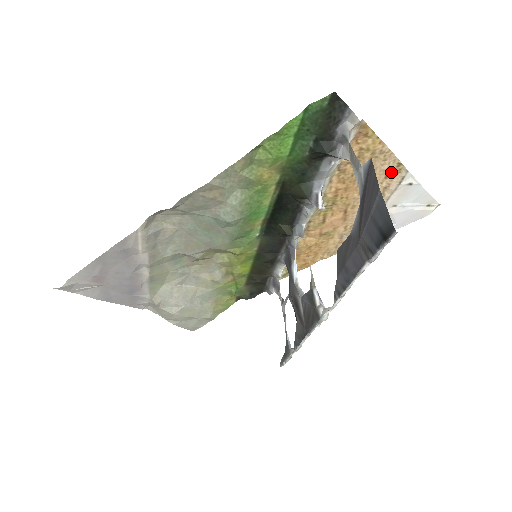
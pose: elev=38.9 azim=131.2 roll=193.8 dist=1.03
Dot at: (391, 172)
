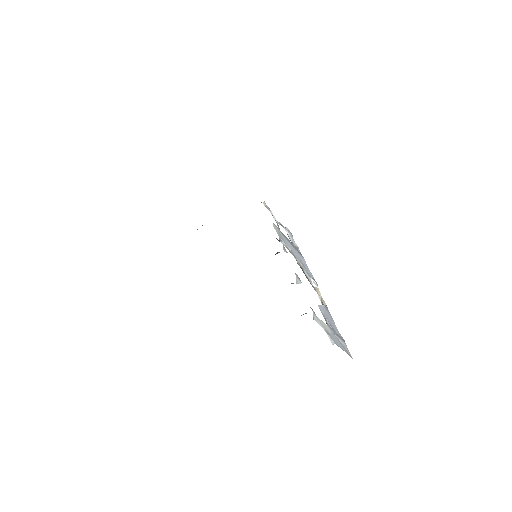
Dot at: occluded
